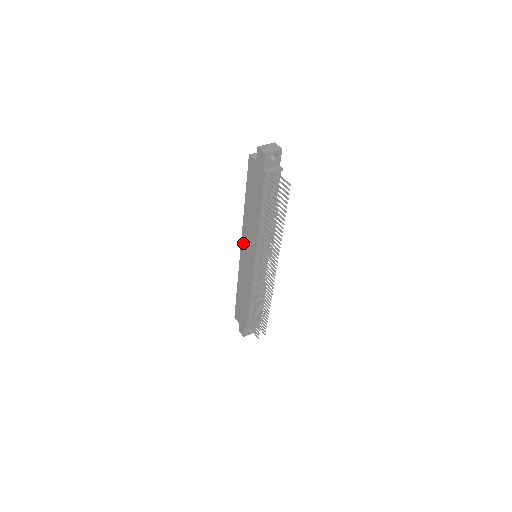
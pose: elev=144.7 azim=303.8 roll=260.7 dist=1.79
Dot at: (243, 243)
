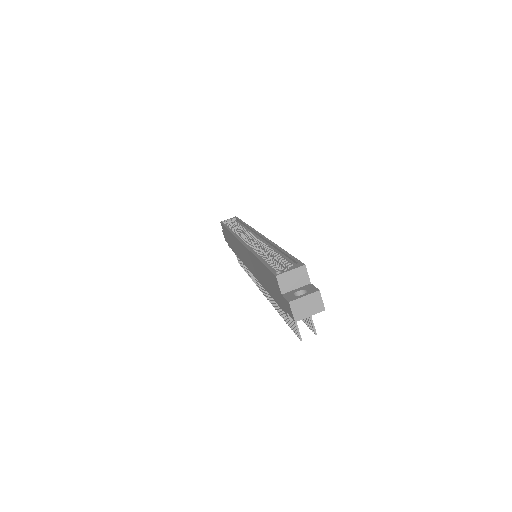
Dot at: (243, 248)
